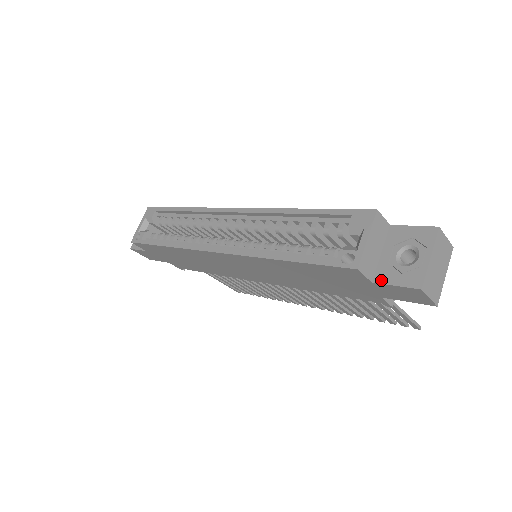
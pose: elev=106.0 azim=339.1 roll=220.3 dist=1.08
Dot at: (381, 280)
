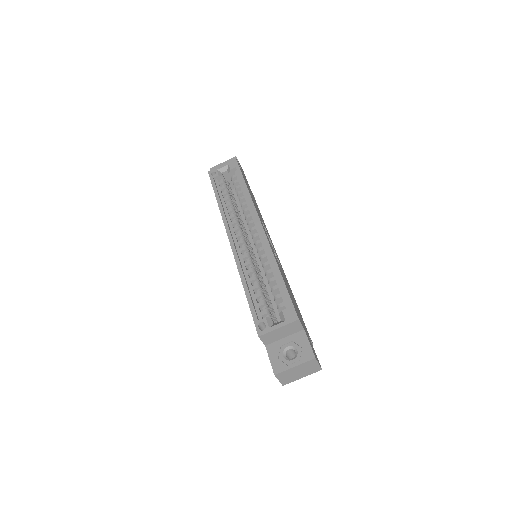
Dot at: (269, 350)
